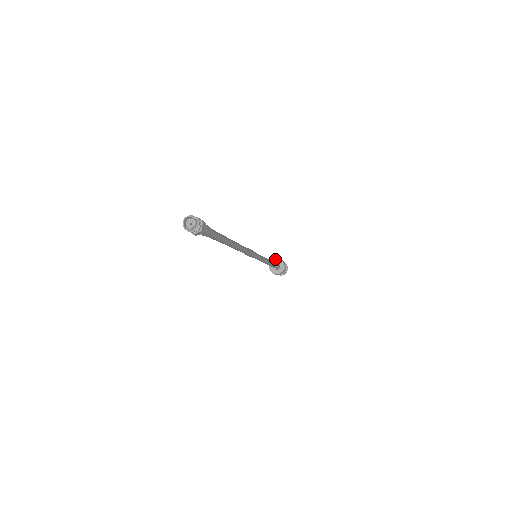
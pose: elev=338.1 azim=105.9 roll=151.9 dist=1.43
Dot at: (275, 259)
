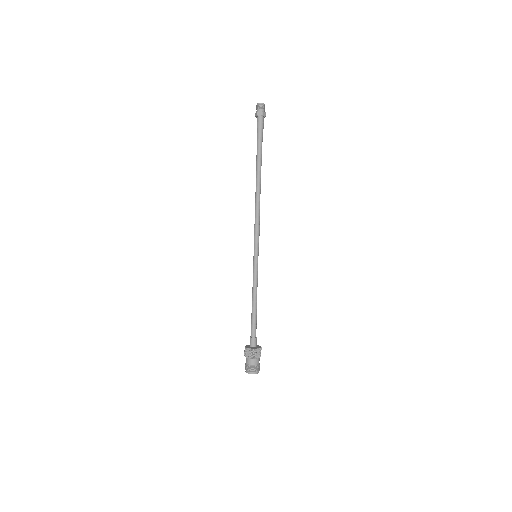
Dot at: (248, 345)
